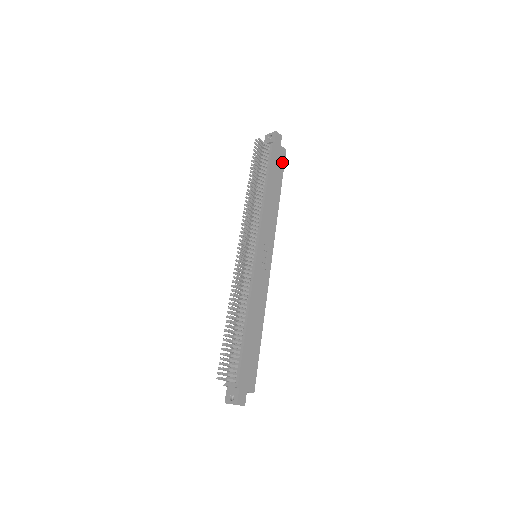
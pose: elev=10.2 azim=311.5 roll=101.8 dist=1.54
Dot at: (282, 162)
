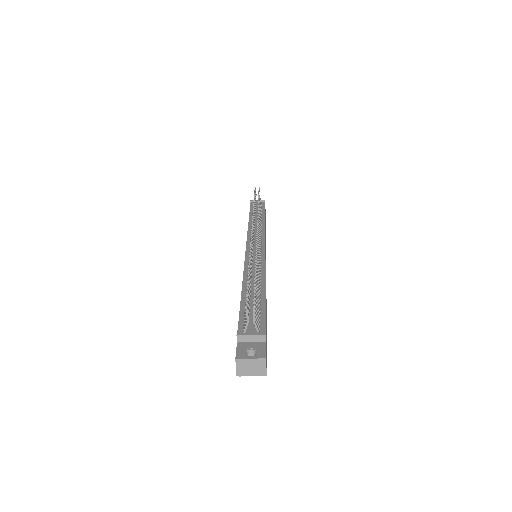
Dot at: occluded
